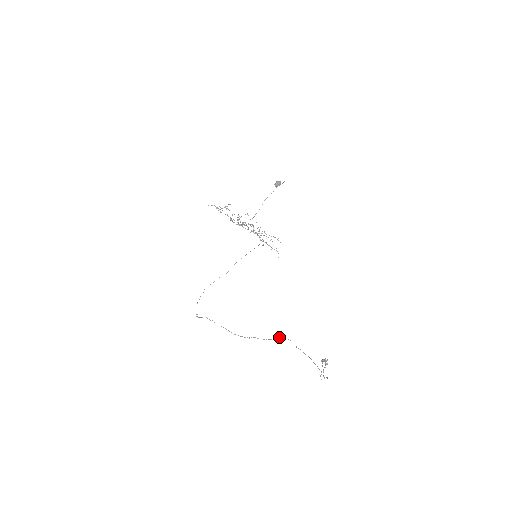
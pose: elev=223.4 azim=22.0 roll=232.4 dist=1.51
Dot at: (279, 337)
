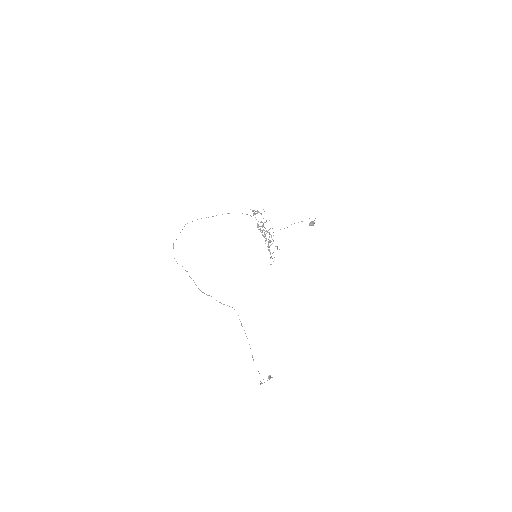
Dot at: occluded
